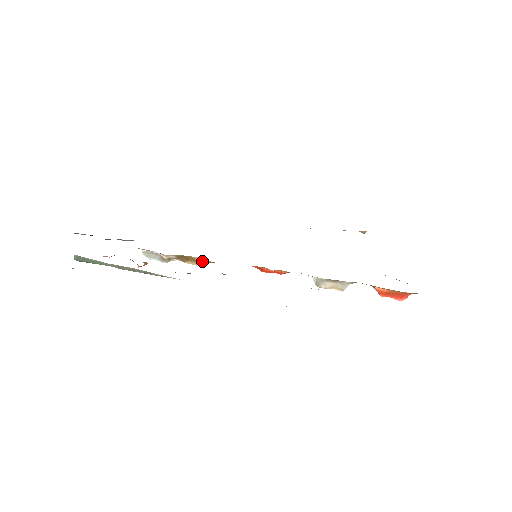
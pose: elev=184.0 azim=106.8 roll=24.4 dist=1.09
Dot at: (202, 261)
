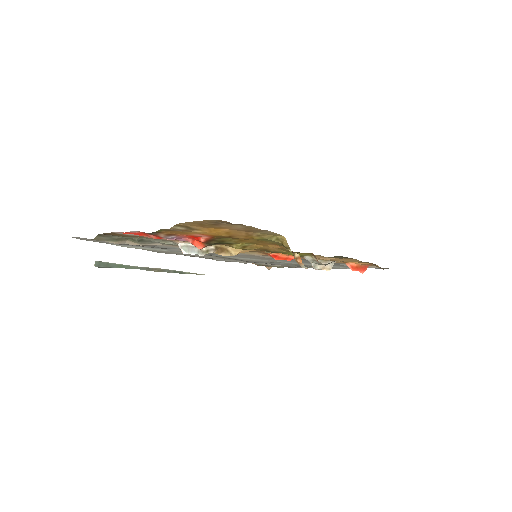
Dot at: (235, 251)
